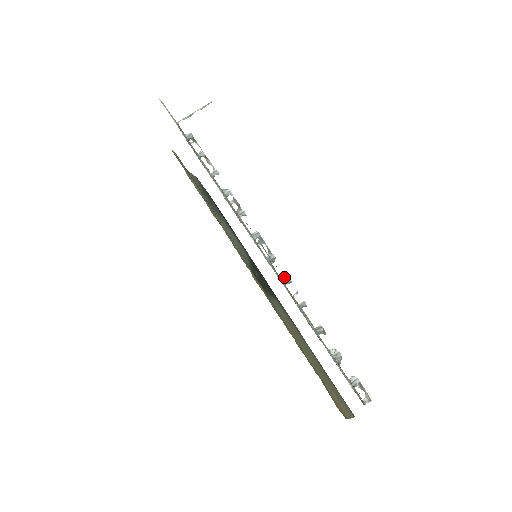
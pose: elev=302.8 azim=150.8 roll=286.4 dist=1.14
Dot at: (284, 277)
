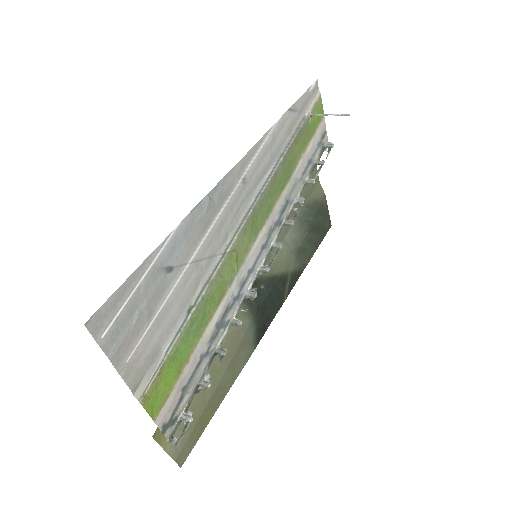
Dot at: (254, 291)
